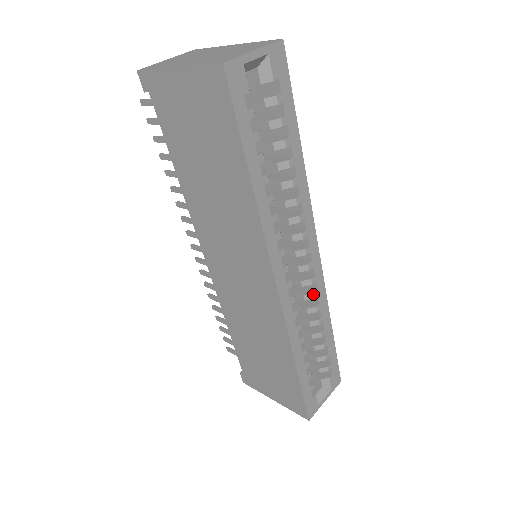
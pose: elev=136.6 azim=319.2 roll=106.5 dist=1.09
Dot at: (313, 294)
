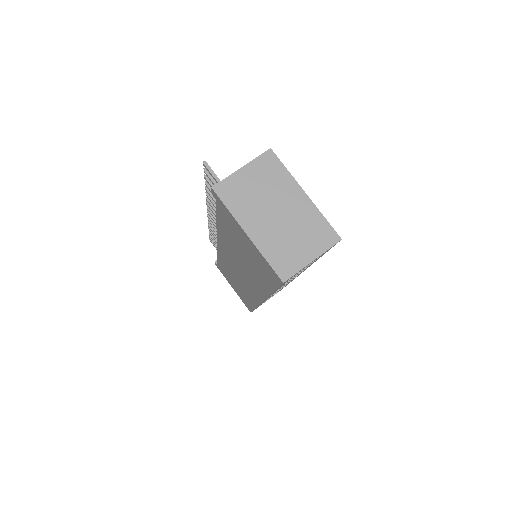
Dot at: (285, 285)
